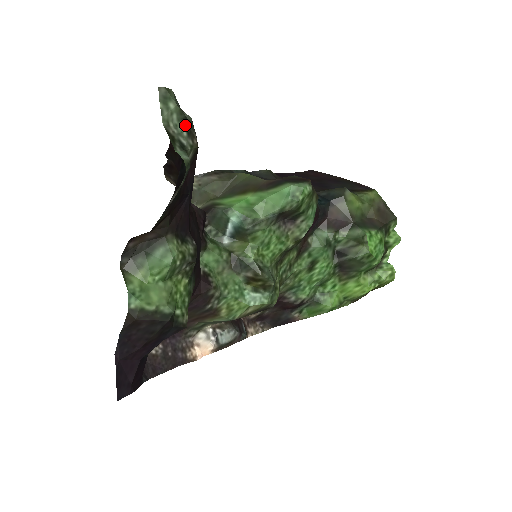
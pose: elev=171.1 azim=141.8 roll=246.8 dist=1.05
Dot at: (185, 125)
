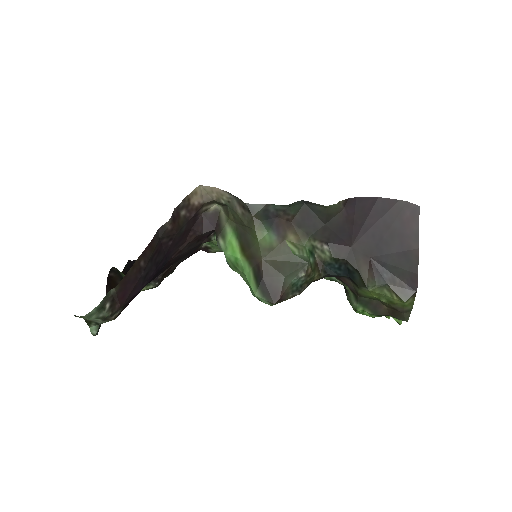
Dot at: (101, 318)
